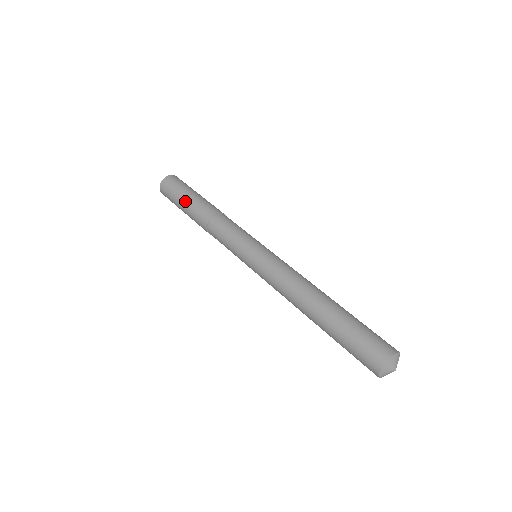
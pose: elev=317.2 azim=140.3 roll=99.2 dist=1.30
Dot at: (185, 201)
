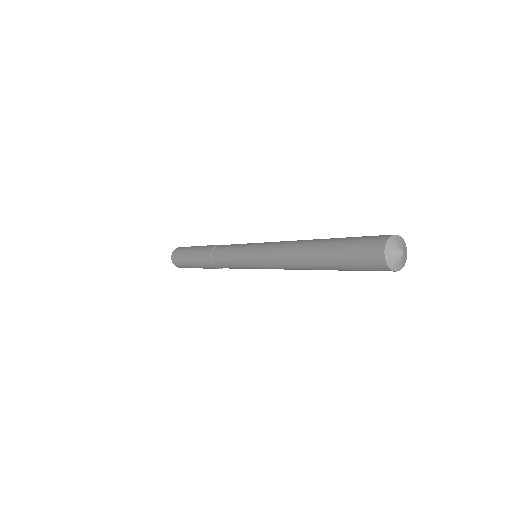
Dot at: (194, 248)
